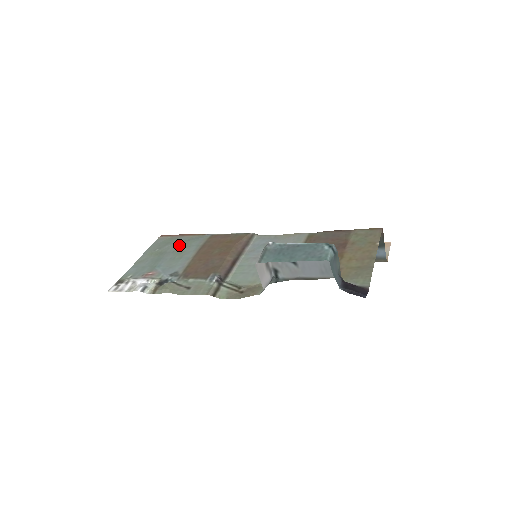
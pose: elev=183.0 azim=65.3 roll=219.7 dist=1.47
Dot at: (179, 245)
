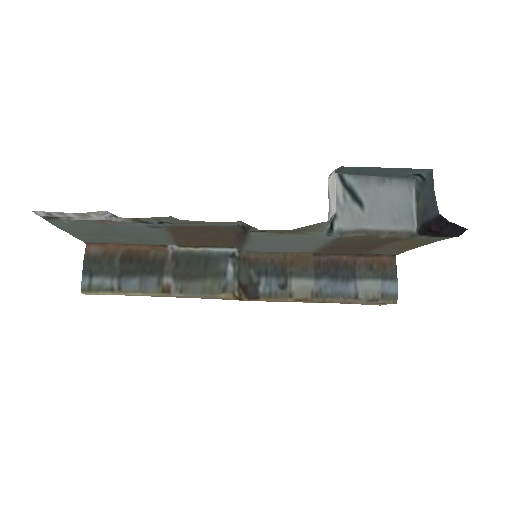
Dot at: (132, 238)
